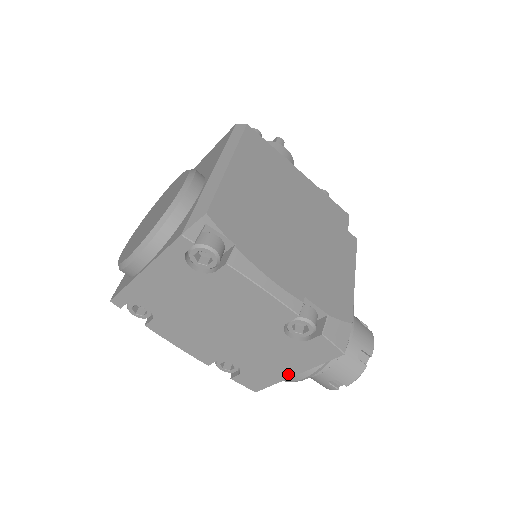
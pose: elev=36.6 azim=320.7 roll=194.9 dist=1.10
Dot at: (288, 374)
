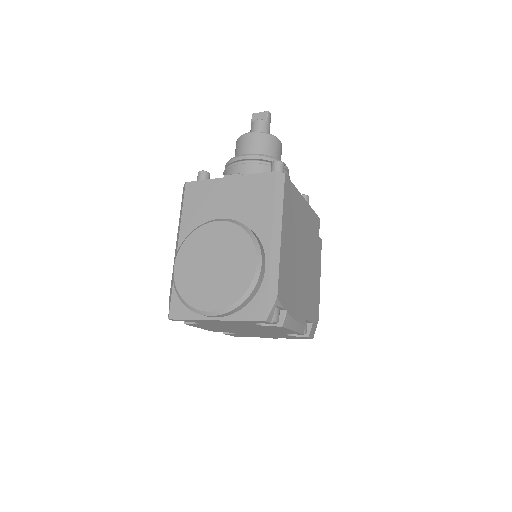
Dot at: (267, 337)
